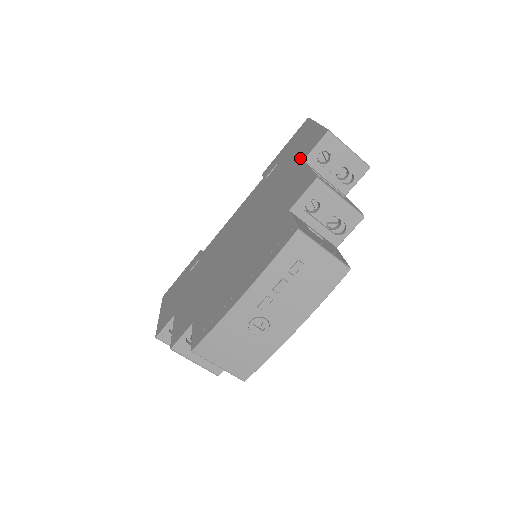
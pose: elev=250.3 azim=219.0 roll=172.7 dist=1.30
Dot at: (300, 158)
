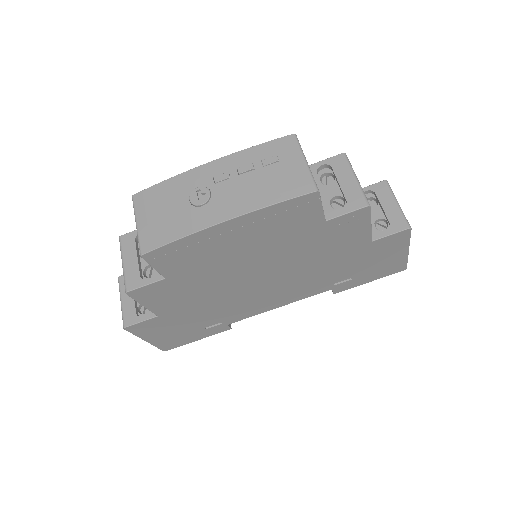
Dot at: occluded
